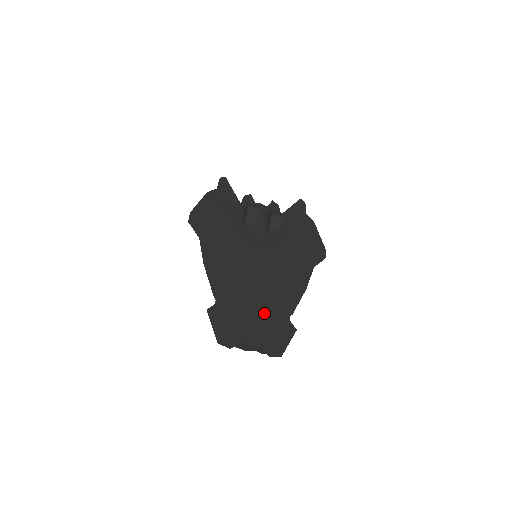
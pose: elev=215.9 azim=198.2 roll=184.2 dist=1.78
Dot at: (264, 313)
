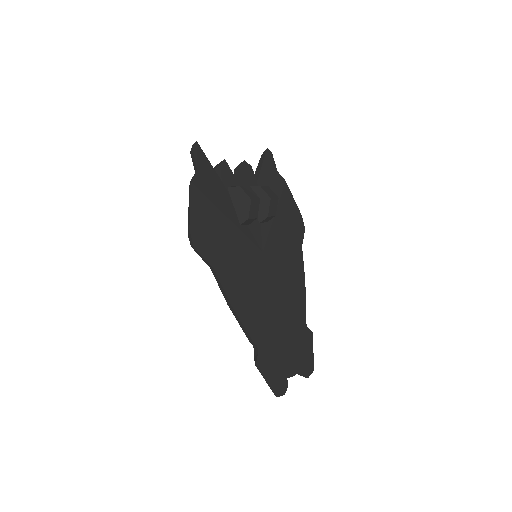
Dot at: (291, 333)
